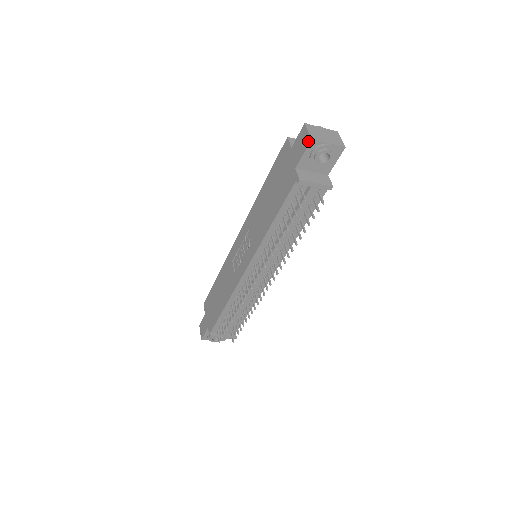
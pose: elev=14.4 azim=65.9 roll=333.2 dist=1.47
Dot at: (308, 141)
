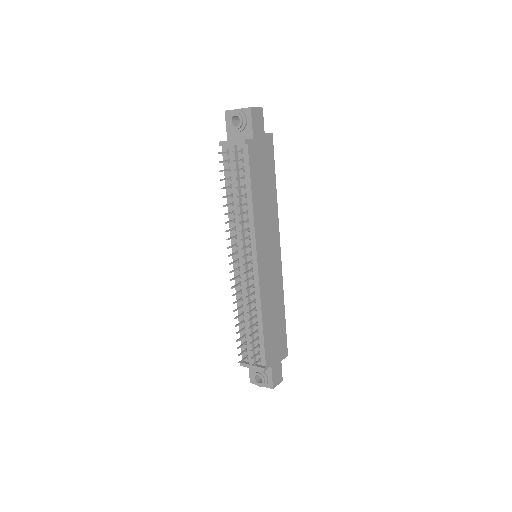
Dot at: (226, 115)
